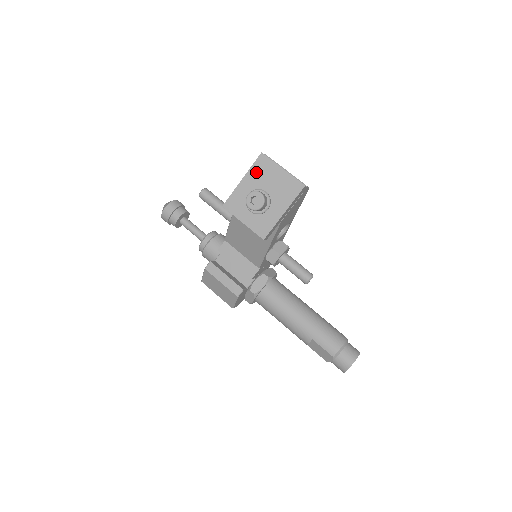
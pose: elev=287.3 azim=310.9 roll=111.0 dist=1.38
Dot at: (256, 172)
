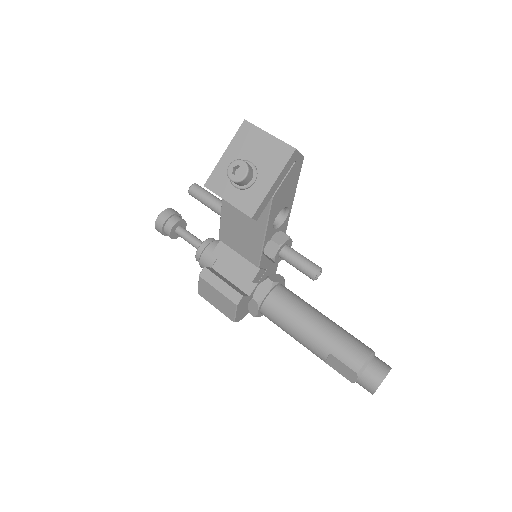
Dot at: (239, 142)
